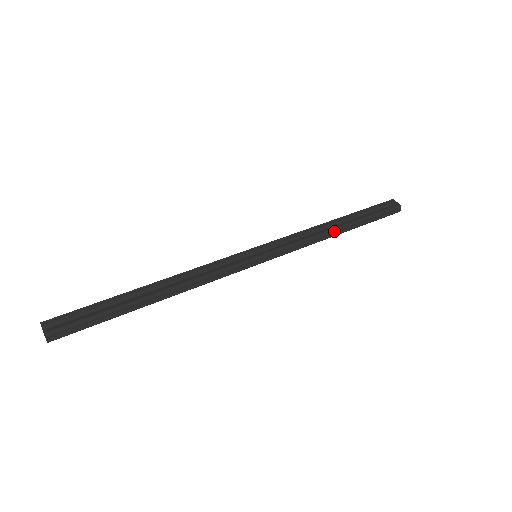
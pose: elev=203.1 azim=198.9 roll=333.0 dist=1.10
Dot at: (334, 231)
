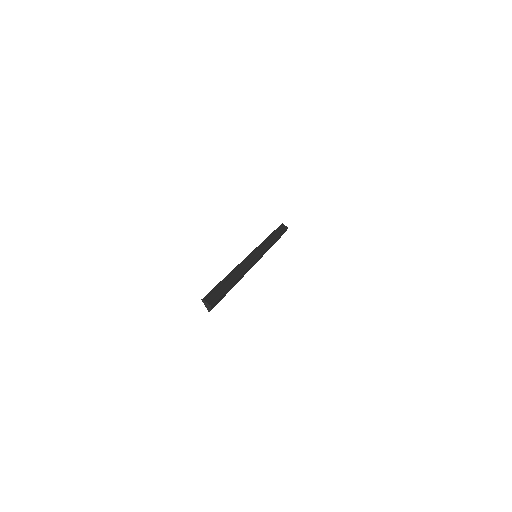
Dot at: occluded
